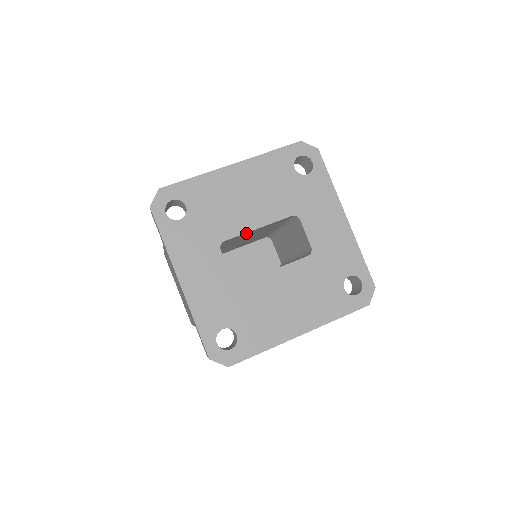
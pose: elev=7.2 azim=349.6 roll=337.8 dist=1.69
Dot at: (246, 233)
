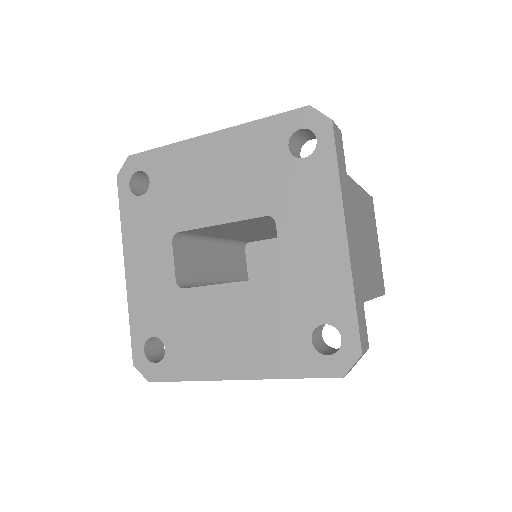
Dot at: (209, 227)
